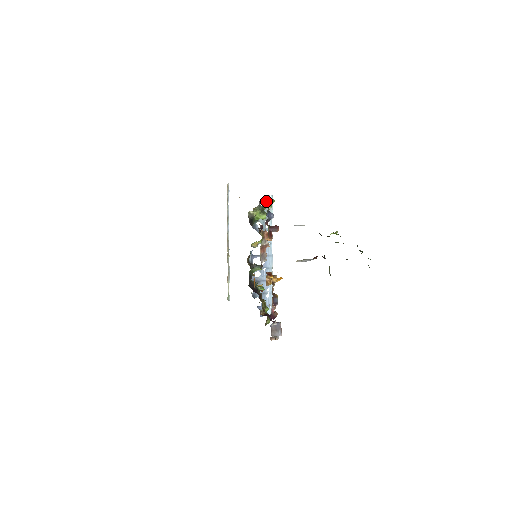
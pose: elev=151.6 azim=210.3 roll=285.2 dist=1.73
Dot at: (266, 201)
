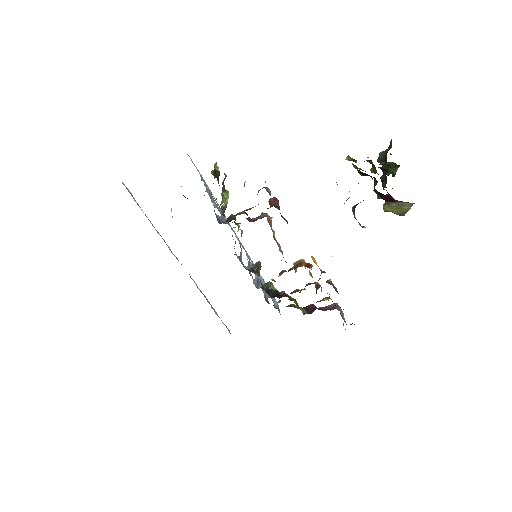
Dot at: (217, 173)
